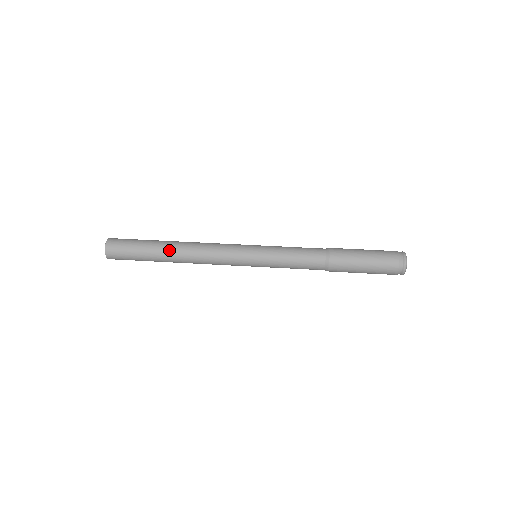
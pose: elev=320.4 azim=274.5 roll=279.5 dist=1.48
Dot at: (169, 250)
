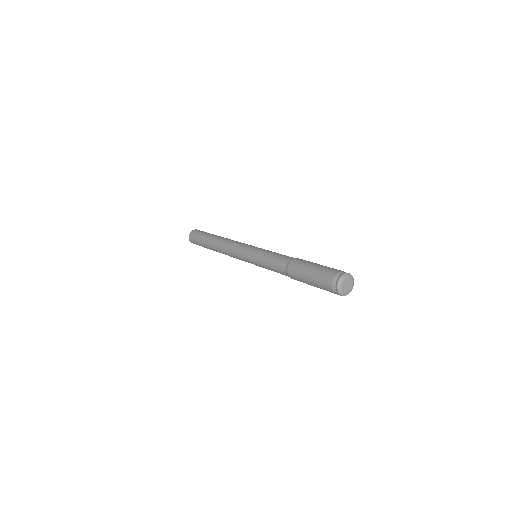
Dot at: (212, 242)
